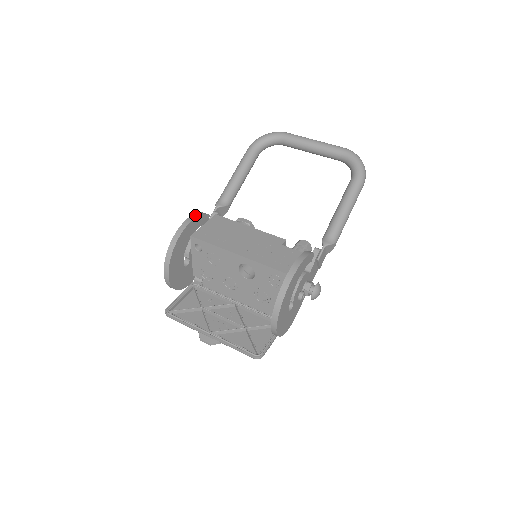
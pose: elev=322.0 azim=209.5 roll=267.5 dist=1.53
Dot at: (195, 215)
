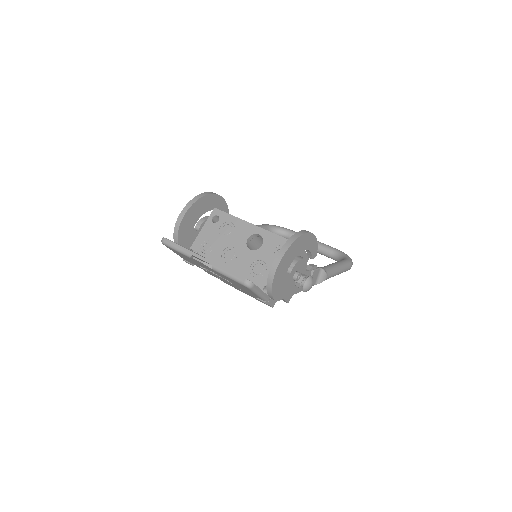
Dot at: (224, 201)
